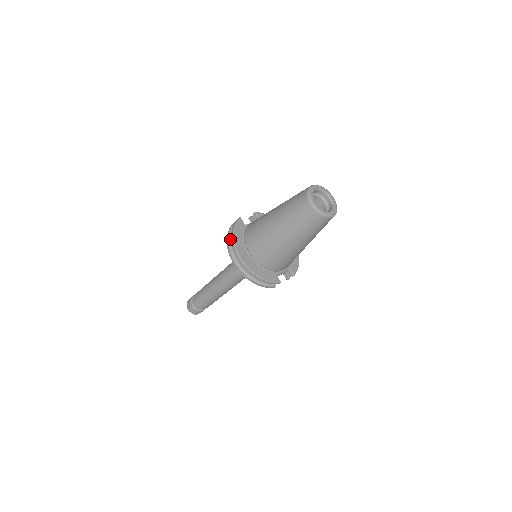
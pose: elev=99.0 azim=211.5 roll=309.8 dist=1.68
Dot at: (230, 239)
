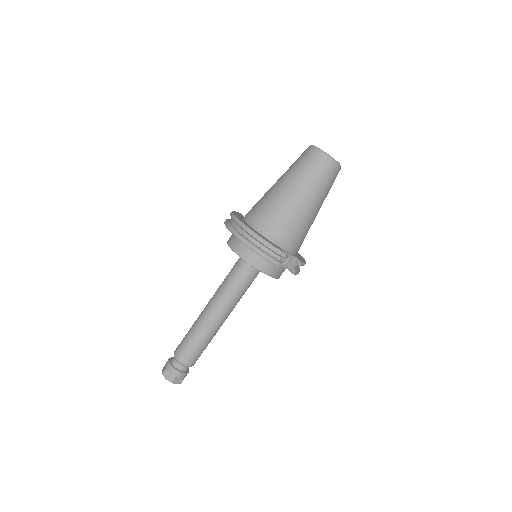
Dot at: (228, 220)
